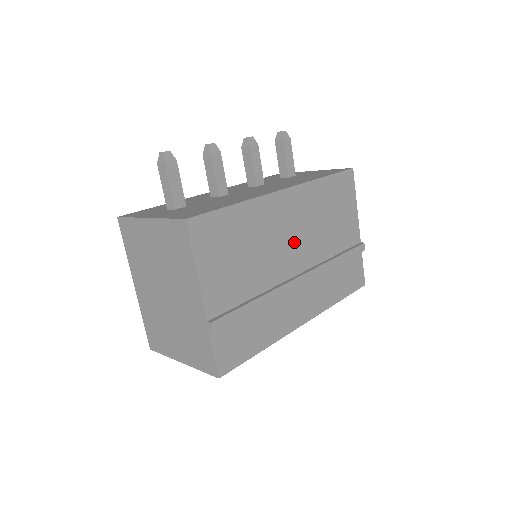
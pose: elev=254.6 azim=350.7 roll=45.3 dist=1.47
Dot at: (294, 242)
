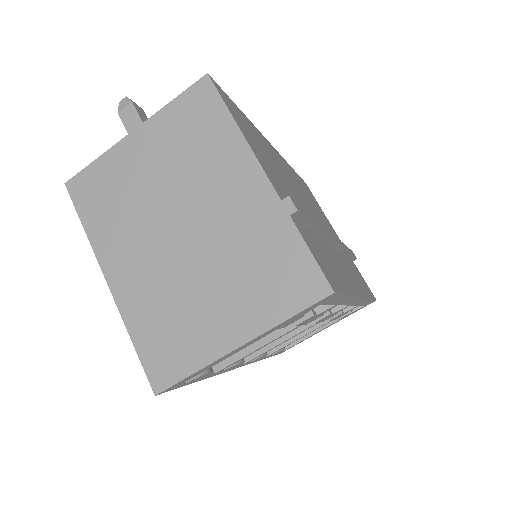
Dot at: (305, 200)
